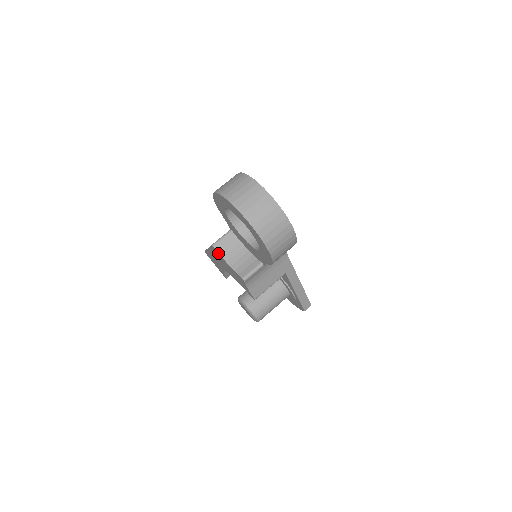
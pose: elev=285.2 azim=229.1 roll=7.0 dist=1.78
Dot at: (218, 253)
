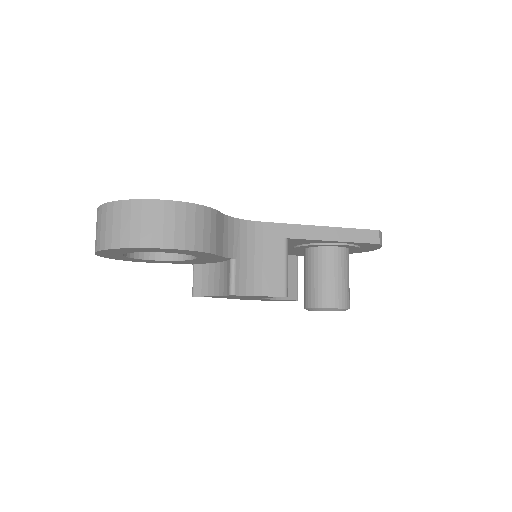
Dot at: occluded
